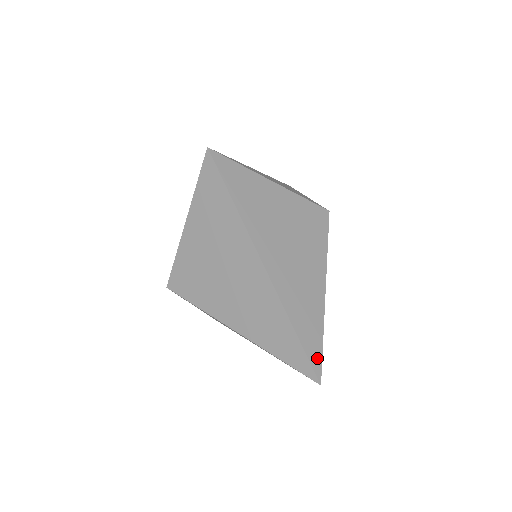
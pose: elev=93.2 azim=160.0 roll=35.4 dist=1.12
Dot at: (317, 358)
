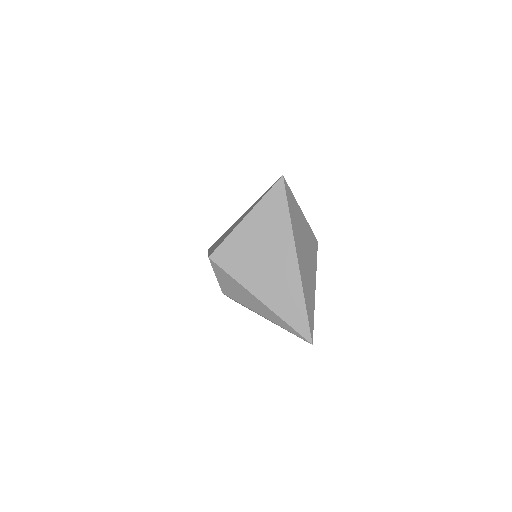
Dot at: (312, 328)
